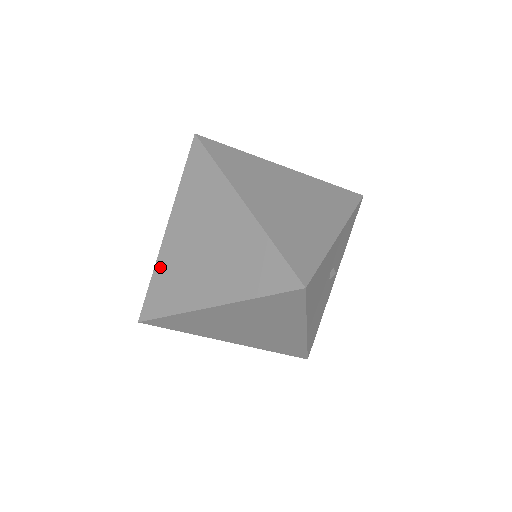
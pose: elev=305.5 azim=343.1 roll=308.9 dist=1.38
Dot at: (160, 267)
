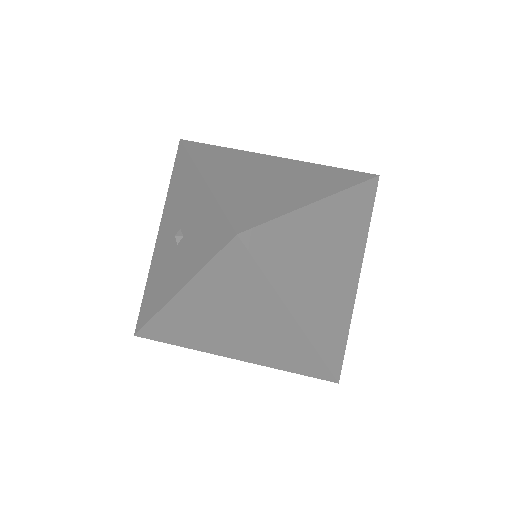
Dot at: (224, 194)
